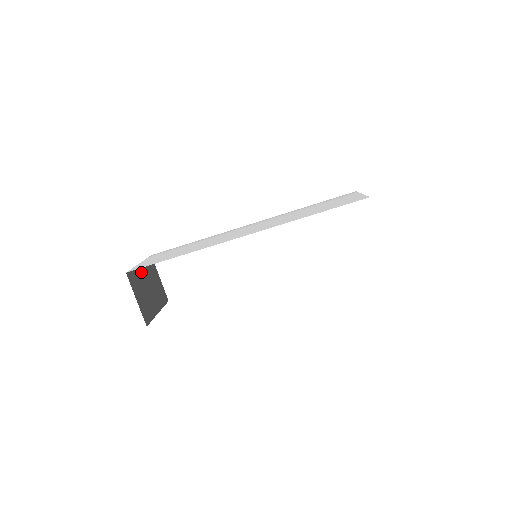
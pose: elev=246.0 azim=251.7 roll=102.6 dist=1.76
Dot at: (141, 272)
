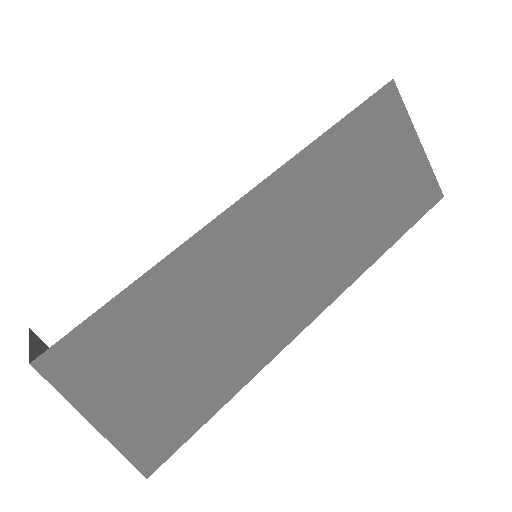
Dot at: occluded
